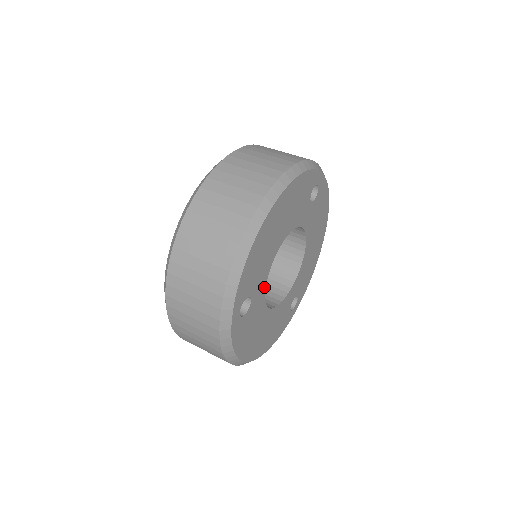
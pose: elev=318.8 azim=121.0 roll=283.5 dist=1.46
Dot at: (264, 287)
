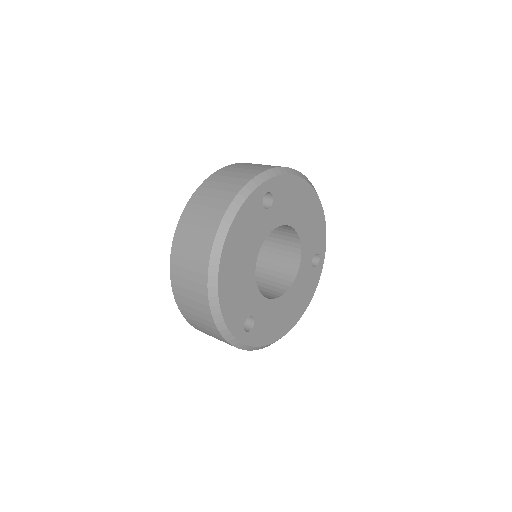
Dot at: (261, 297)
